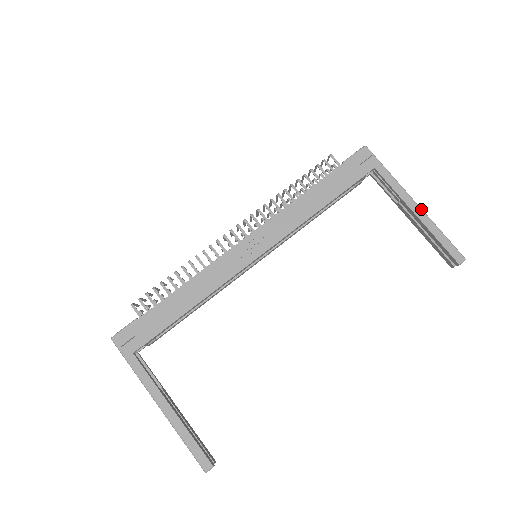
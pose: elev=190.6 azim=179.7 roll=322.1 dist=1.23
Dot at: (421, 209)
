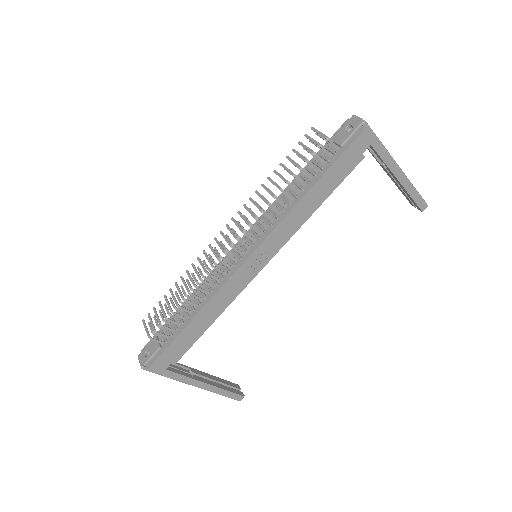
Dot at: (404, 174)
